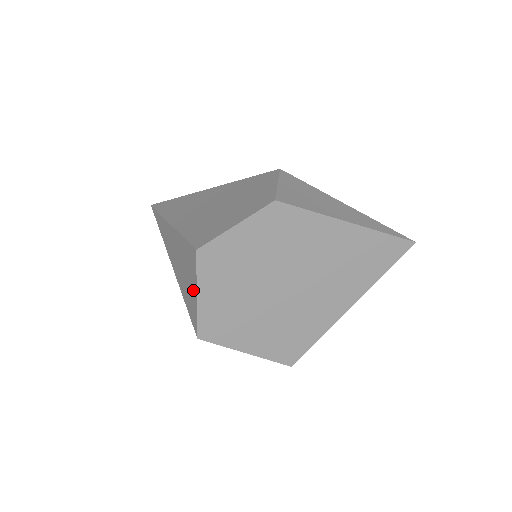
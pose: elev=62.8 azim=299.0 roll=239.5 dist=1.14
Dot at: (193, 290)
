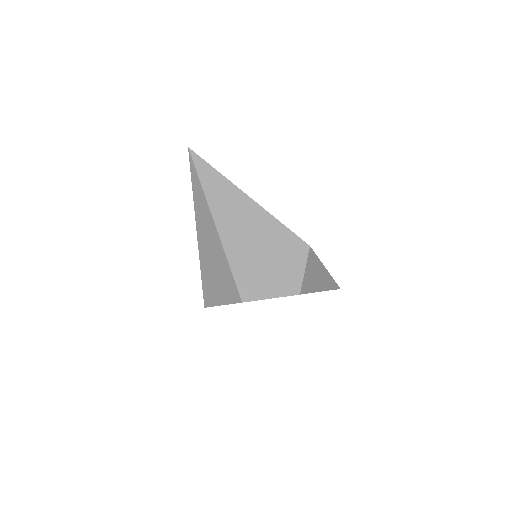
Dot at: (220, 297)
